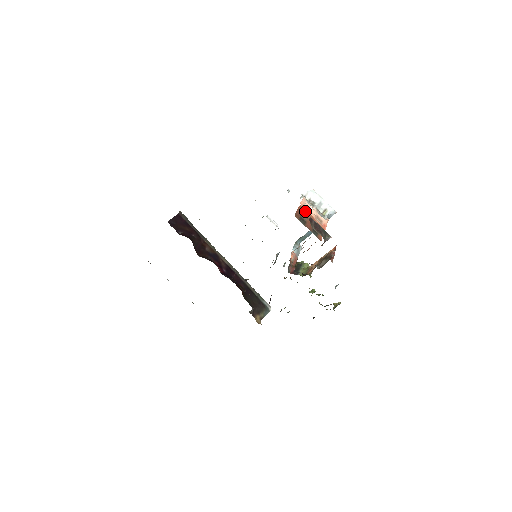
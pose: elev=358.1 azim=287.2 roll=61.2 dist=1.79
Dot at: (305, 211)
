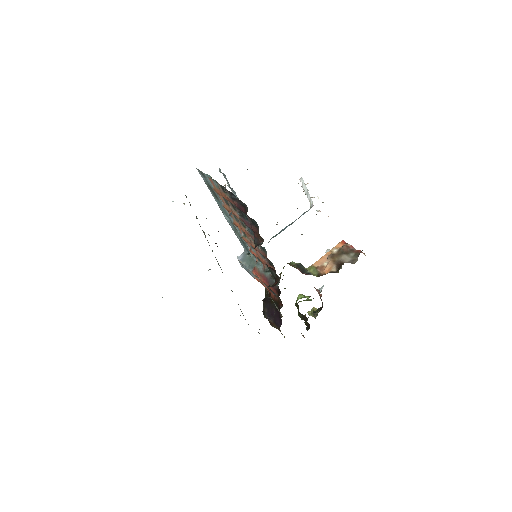
Dot at: occluded
